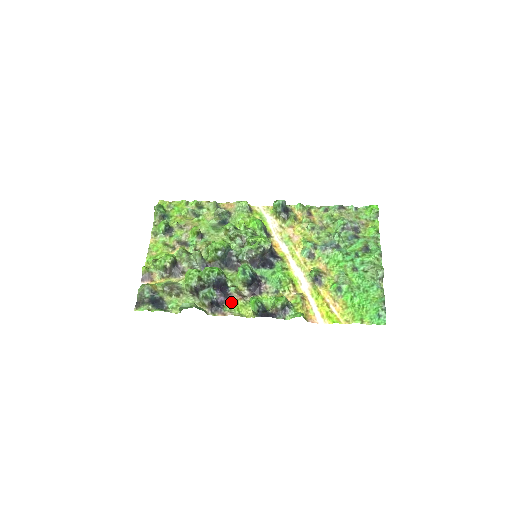
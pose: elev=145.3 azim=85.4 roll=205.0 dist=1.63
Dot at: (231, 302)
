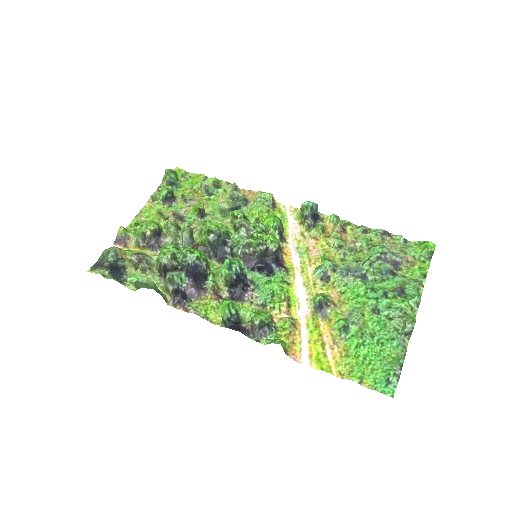
Dot at: (202, 299)
